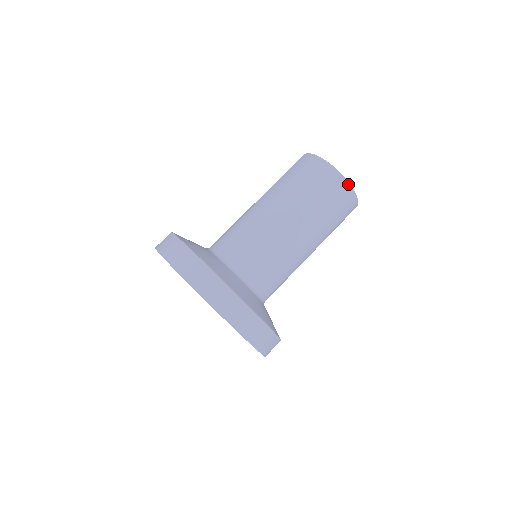
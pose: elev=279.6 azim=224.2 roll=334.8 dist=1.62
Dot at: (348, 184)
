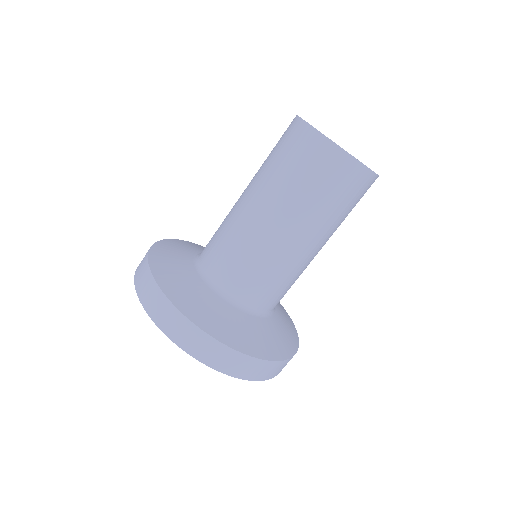
Dot at: occluded
